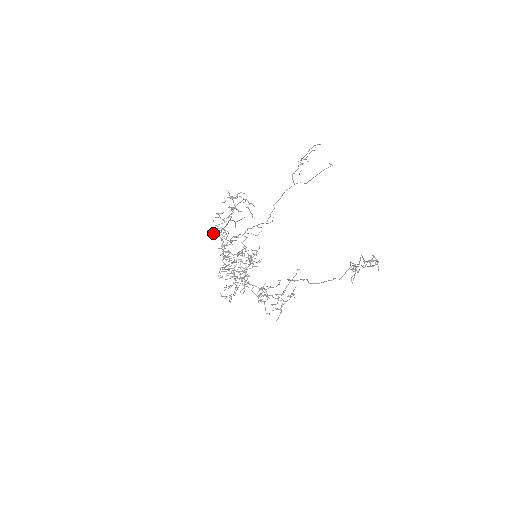
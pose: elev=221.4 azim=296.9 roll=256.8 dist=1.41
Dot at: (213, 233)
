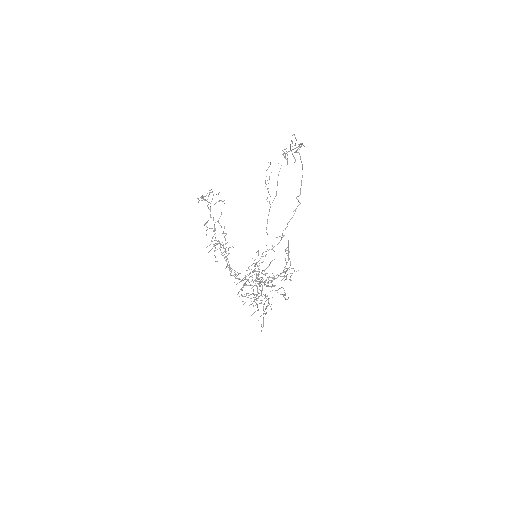
Dot at: (211, 249)
